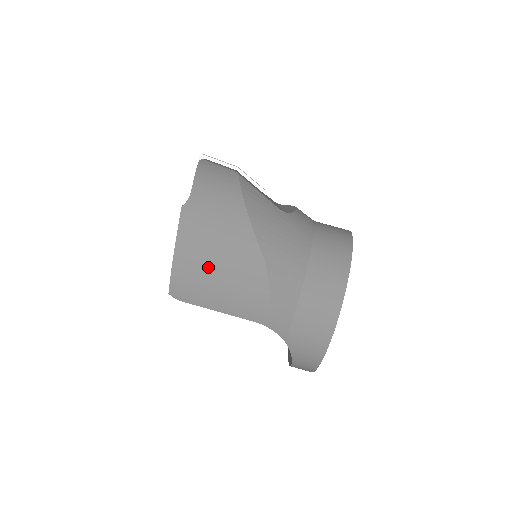
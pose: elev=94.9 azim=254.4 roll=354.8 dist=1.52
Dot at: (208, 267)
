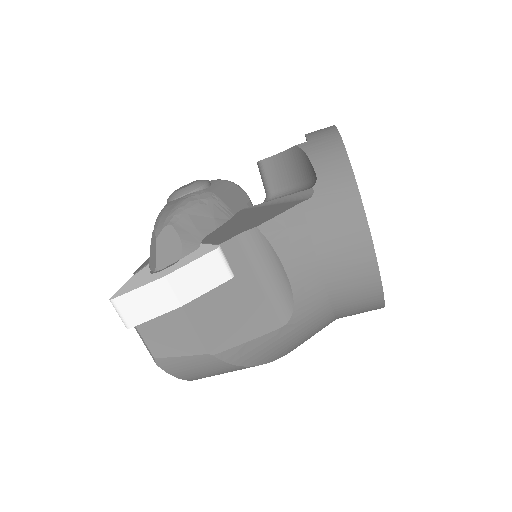
Dot at: occluded
